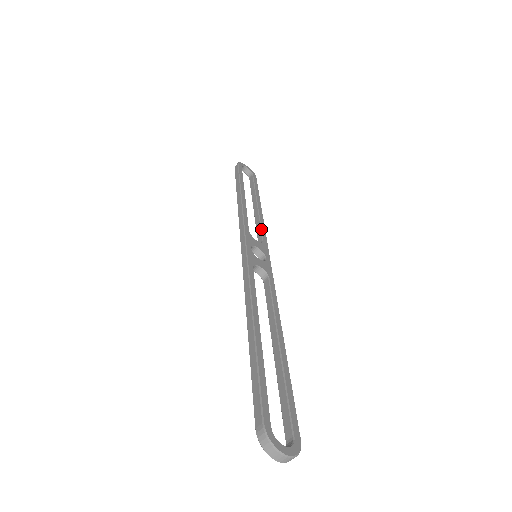
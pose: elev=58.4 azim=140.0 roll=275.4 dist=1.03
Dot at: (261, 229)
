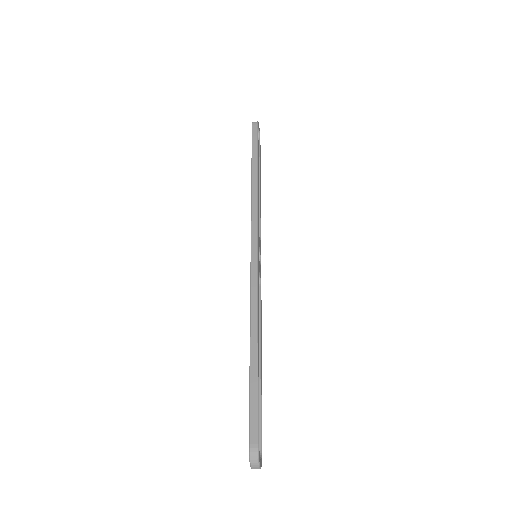
Dot at: (260, 221)
